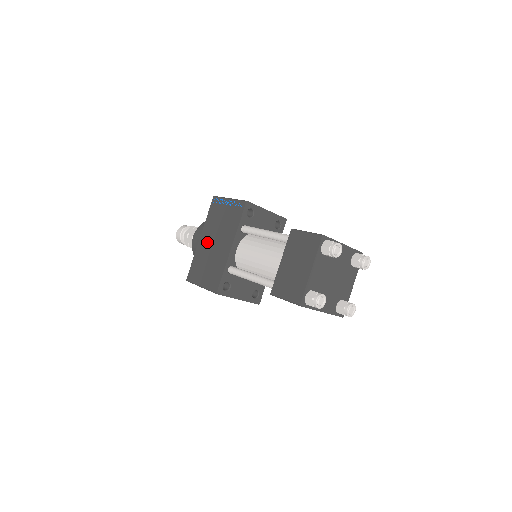
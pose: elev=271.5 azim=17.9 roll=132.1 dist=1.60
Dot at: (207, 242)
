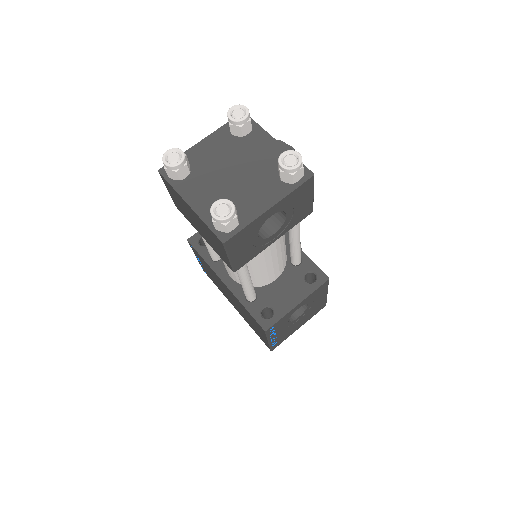
Dot at: (233, 304)
